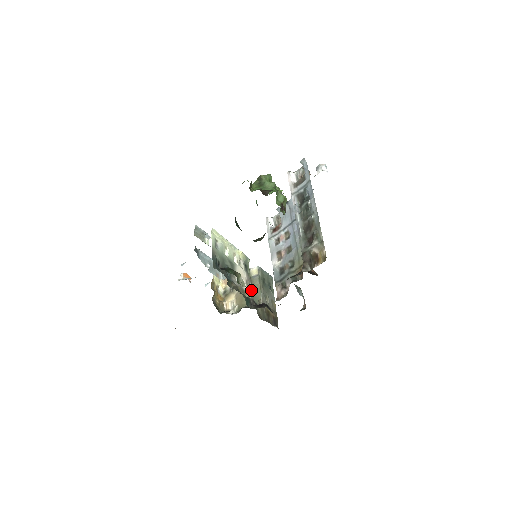
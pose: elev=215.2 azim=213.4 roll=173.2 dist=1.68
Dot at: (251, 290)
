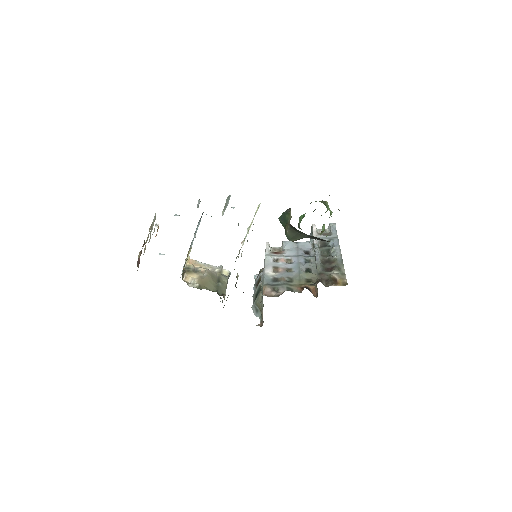
Dot at: (218, 282)
